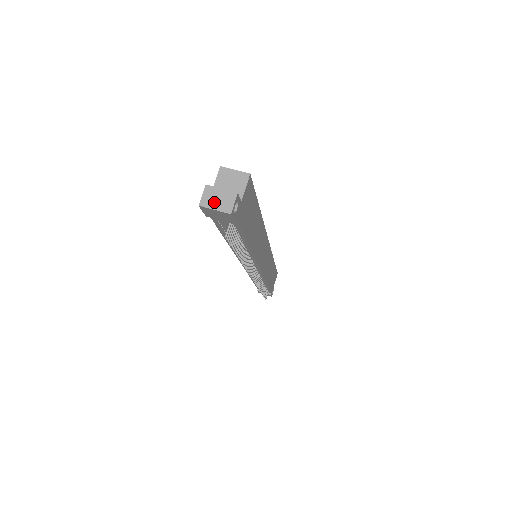
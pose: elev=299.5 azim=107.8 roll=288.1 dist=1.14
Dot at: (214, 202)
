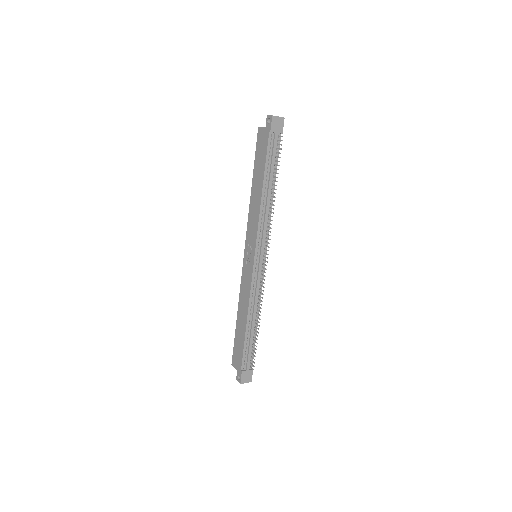
Dot at: (276, 116)
